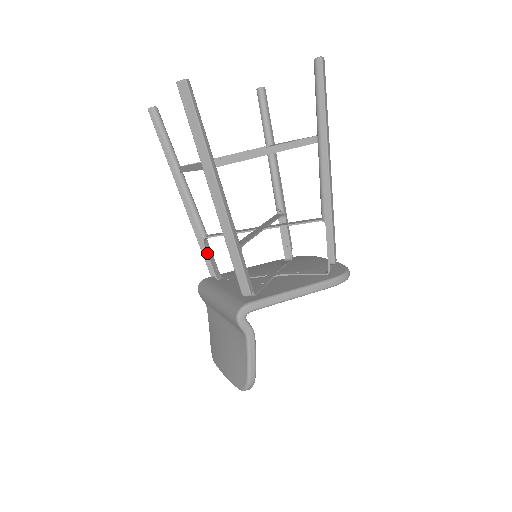
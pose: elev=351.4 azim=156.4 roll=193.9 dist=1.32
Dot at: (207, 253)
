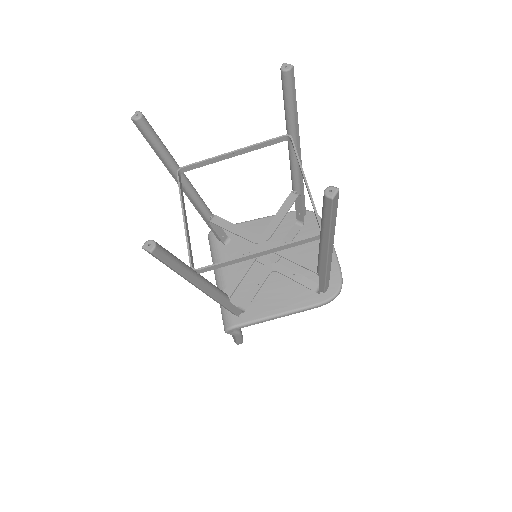
Dot at: (213, 229)
